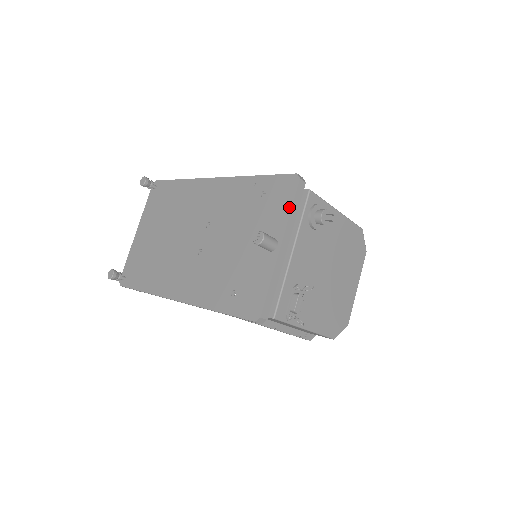
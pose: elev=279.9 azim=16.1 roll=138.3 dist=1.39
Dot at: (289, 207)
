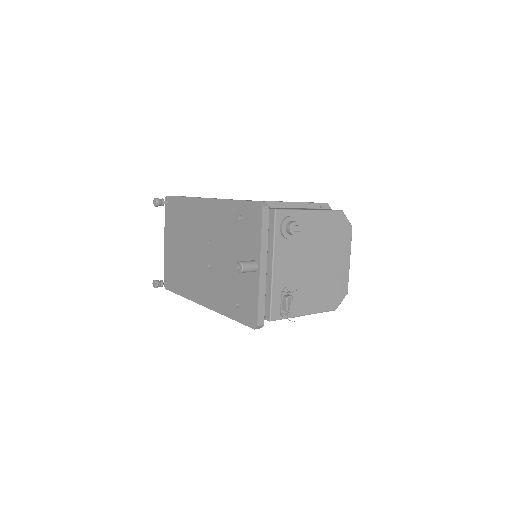
Dot at: (259, 233)
